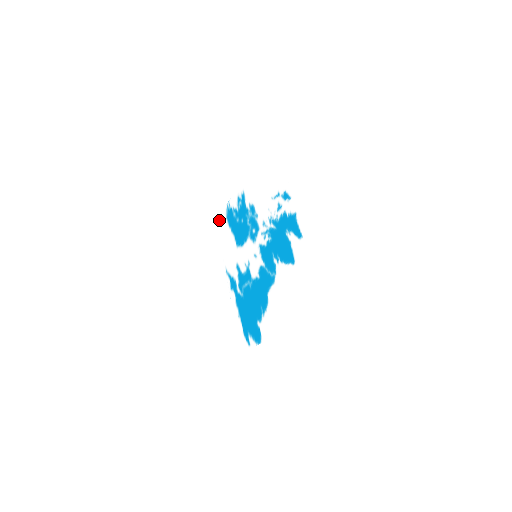
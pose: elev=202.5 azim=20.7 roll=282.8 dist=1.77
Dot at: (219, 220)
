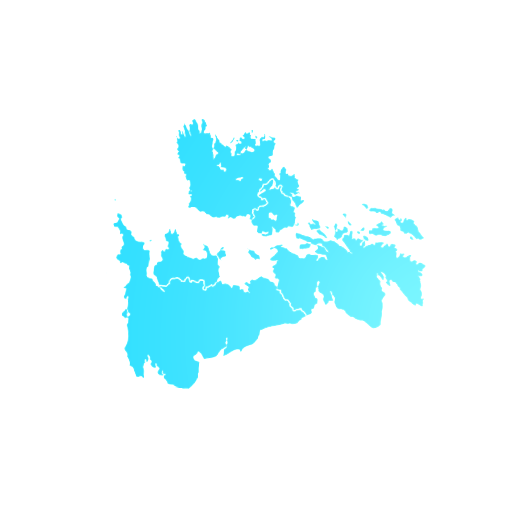
Dot at: (144, 125)
